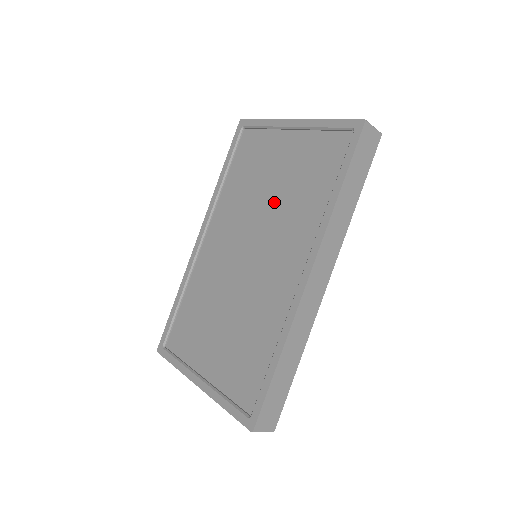
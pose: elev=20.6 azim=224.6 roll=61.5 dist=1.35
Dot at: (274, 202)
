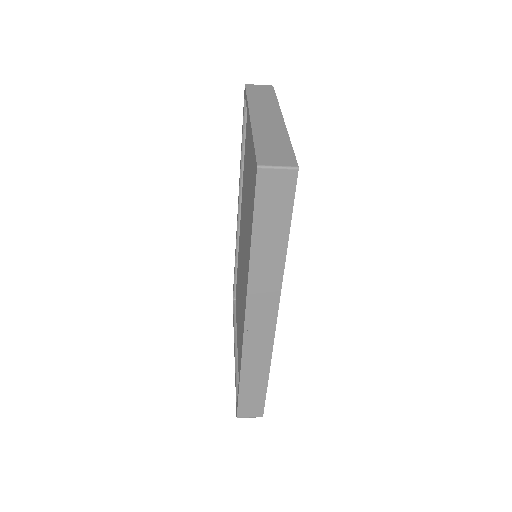
Dot at: (247, 214)
